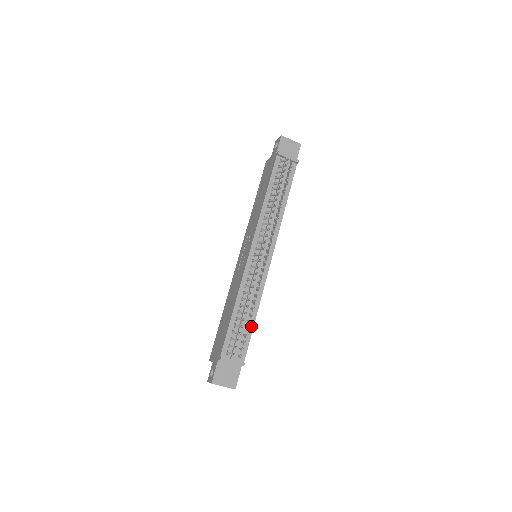
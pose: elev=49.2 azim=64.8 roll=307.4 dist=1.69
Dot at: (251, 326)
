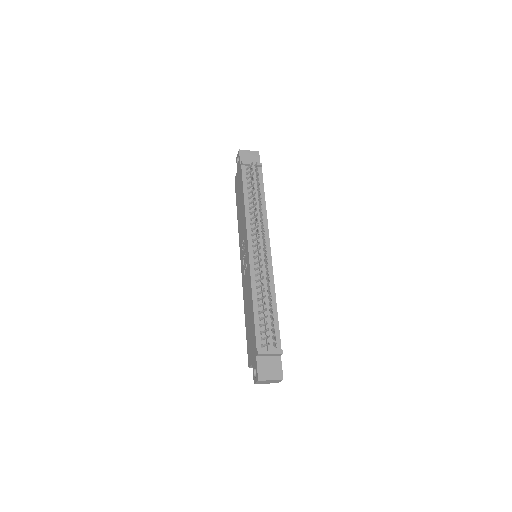
Dot at: (275, 315)
